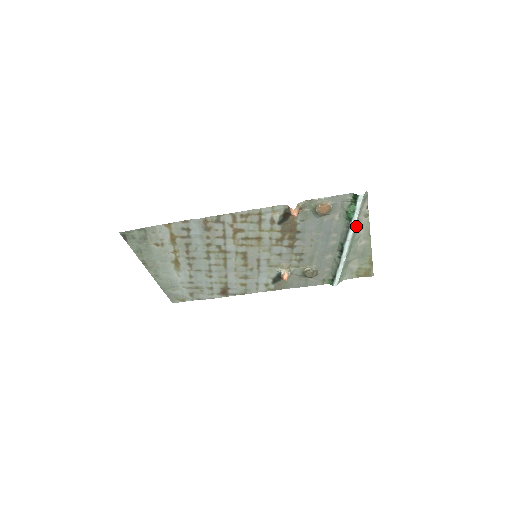
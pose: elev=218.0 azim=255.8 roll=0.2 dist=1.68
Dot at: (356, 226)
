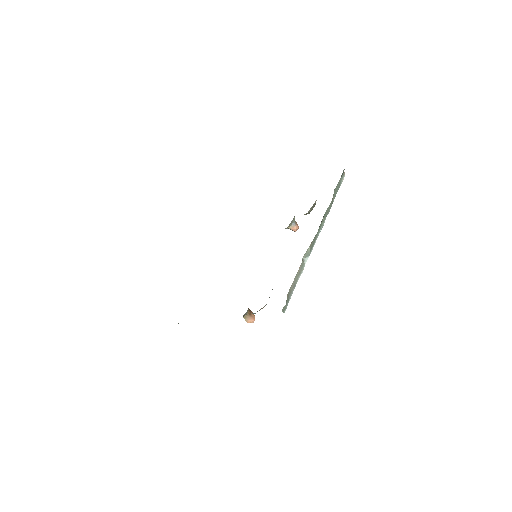
Dot at: (305, 253)
